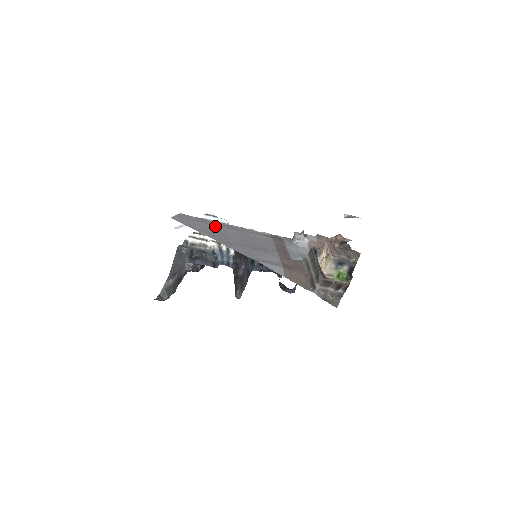
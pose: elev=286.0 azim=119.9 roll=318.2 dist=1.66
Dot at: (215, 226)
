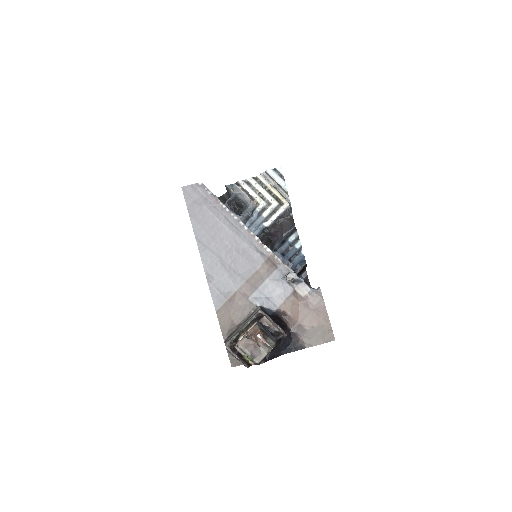
Dot at: (217, 217)
